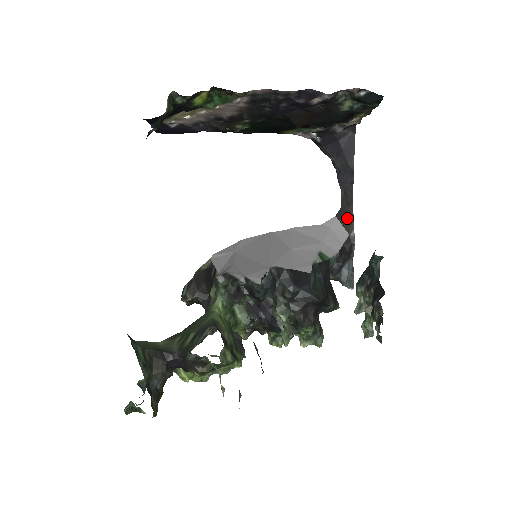
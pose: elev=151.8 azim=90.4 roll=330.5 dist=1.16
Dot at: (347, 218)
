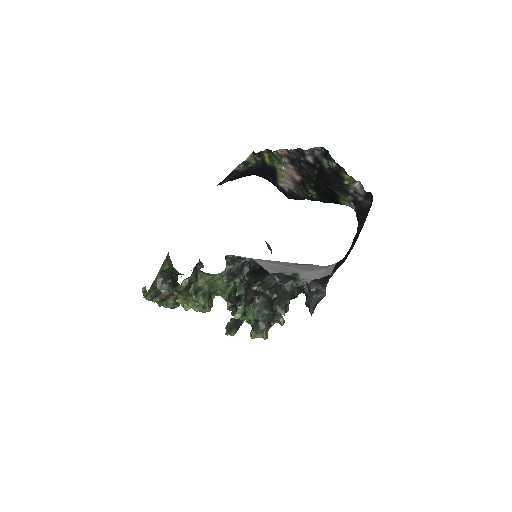
Dot at: (340, 264)
